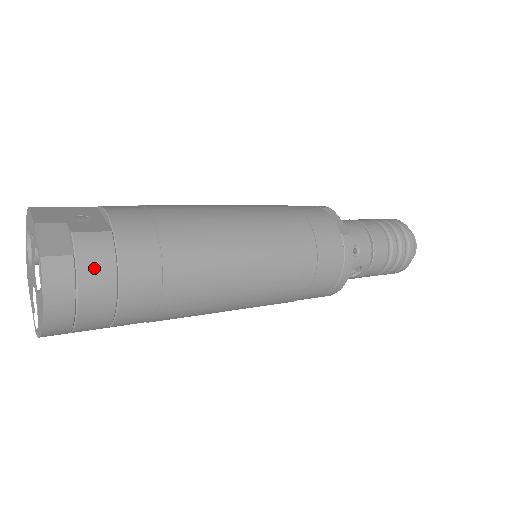
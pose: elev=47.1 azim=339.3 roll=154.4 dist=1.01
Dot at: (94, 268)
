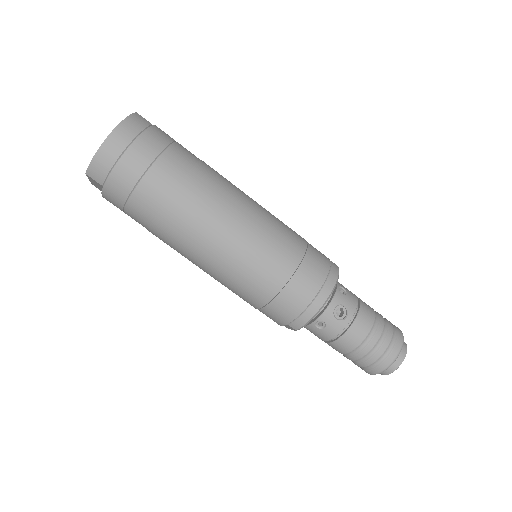
Dot at: (159, 134)
